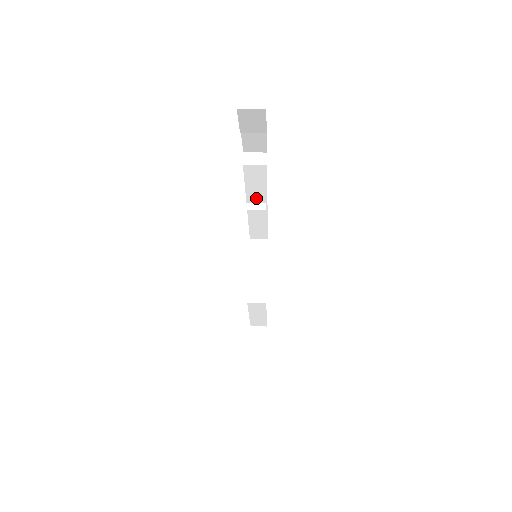
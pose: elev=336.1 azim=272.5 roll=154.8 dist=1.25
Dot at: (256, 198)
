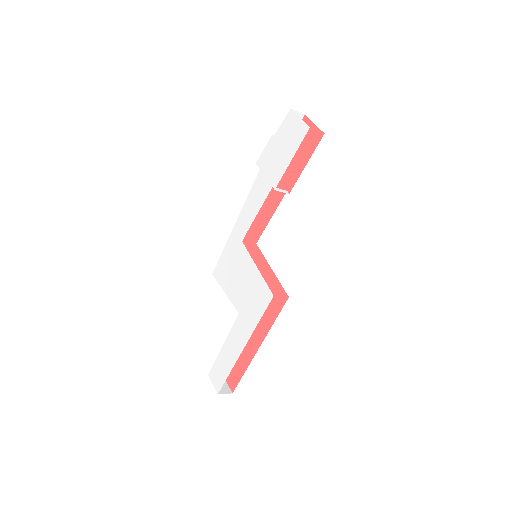
Dot at: occluded
